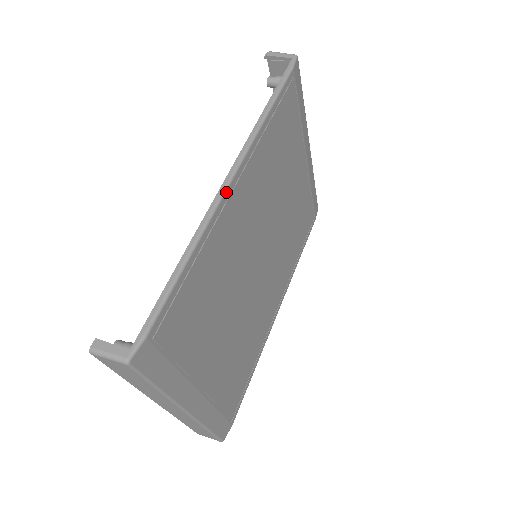
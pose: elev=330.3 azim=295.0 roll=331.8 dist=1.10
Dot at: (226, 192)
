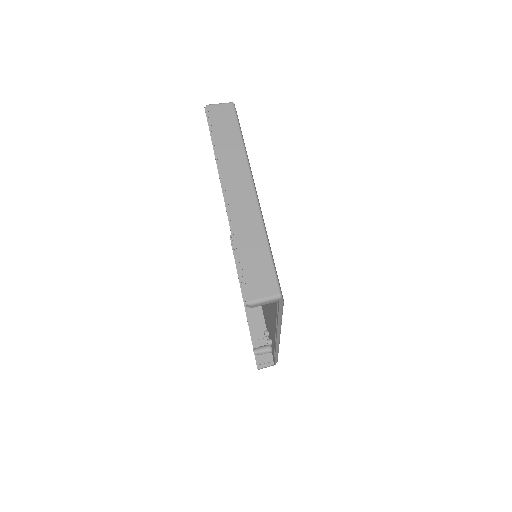
Dot at: (279, 341)
